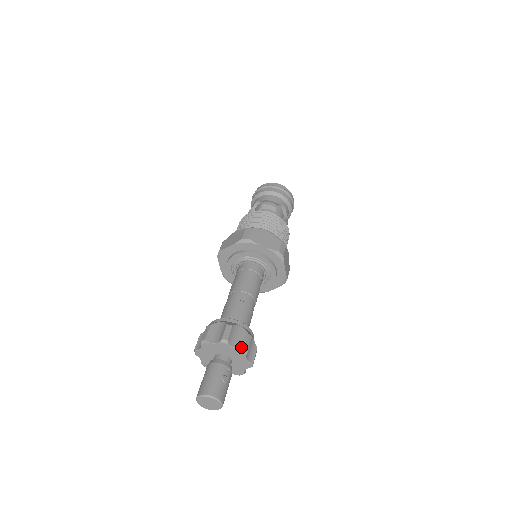
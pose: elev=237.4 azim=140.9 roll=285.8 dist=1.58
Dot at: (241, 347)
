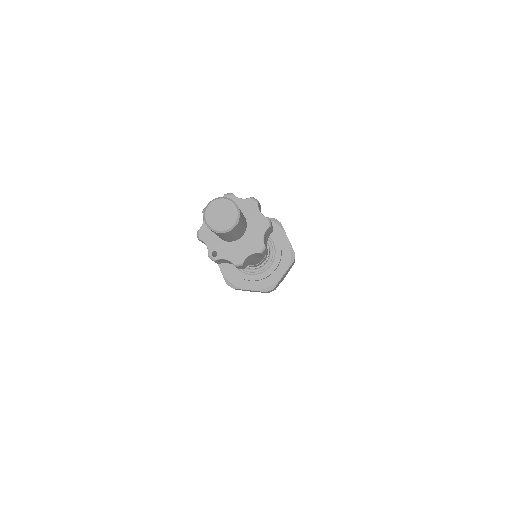
Dot at: (249, 198)
